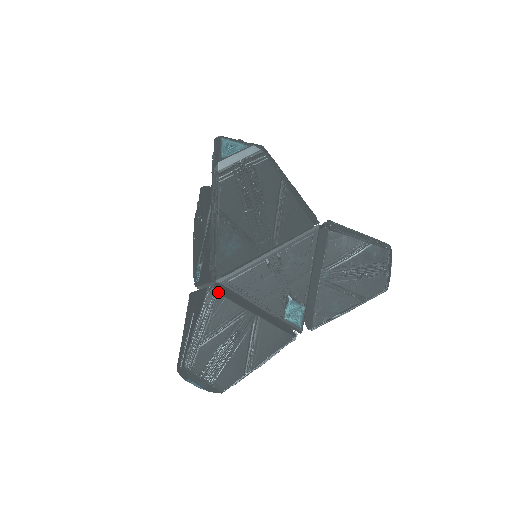
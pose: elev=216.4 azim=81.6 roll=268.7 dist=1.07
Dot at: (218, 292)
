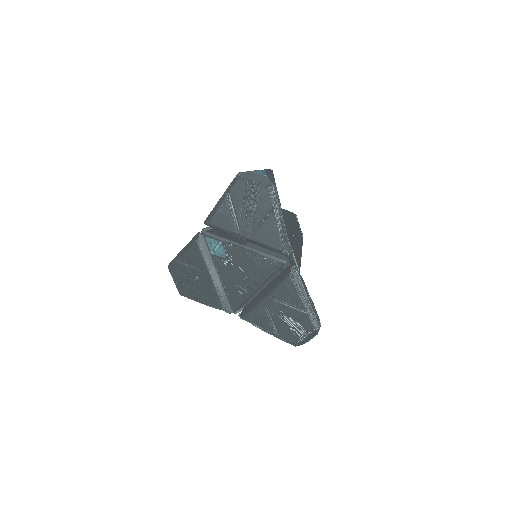
Dot at: occluded
